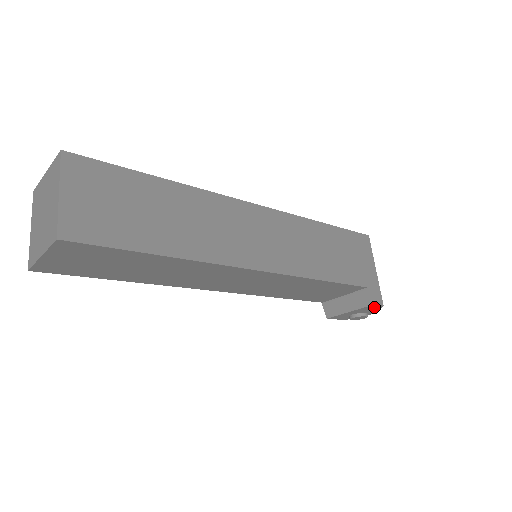
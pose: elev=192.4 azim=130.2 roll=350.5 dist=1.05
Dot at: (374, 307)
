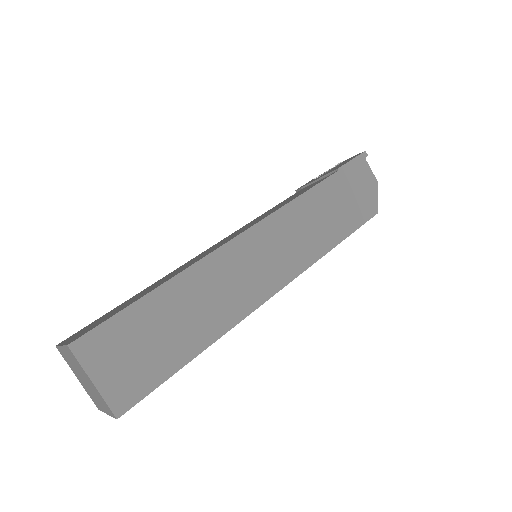
Dot at: occluded
